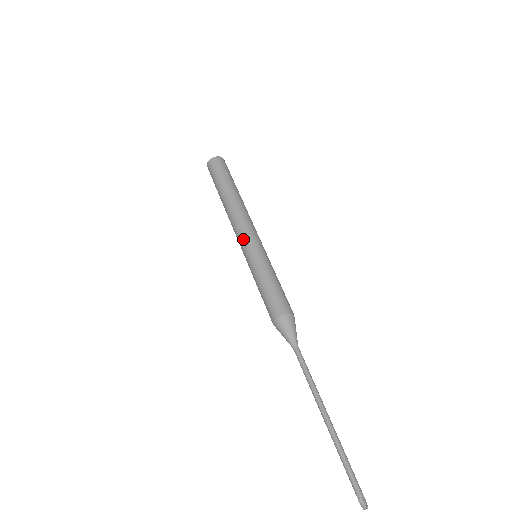
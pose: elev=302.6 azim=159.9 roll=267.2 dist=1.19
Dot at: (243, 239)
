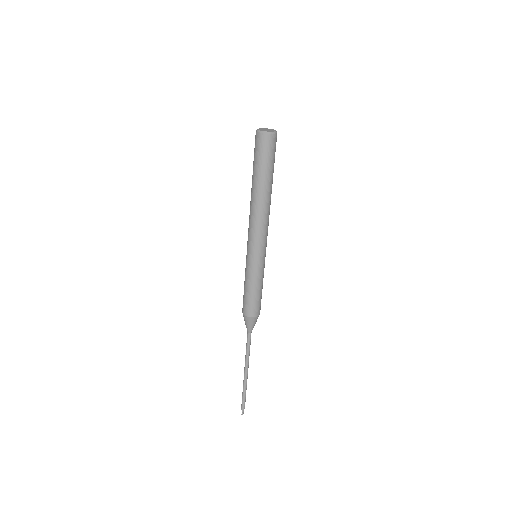
Dot at: occluded
